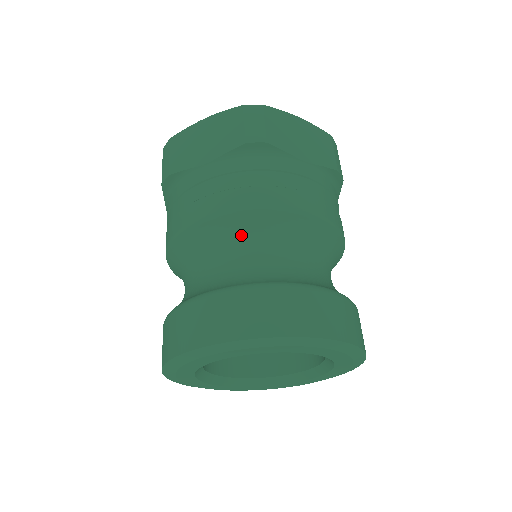
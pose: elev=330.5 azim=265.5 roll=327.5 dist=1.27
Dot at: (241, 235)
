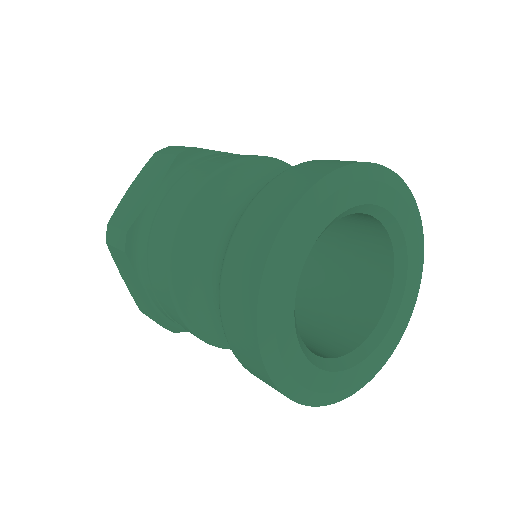
Dot at: (229, 193)
